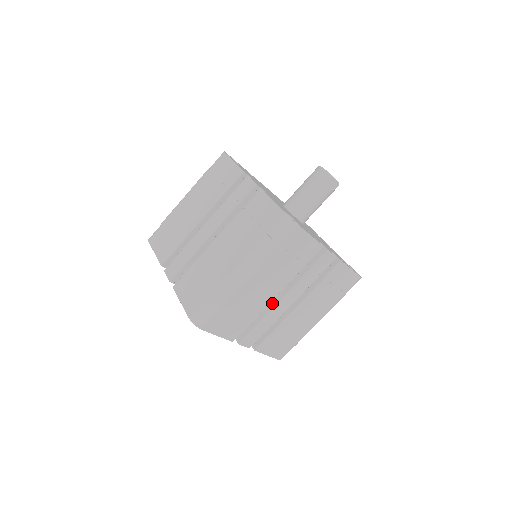
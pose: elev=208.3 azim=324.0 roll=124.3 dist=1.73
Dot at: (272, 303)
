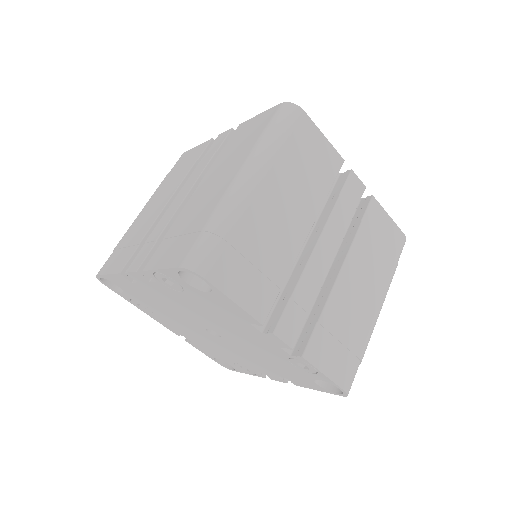
Dot at: (304, 258)
